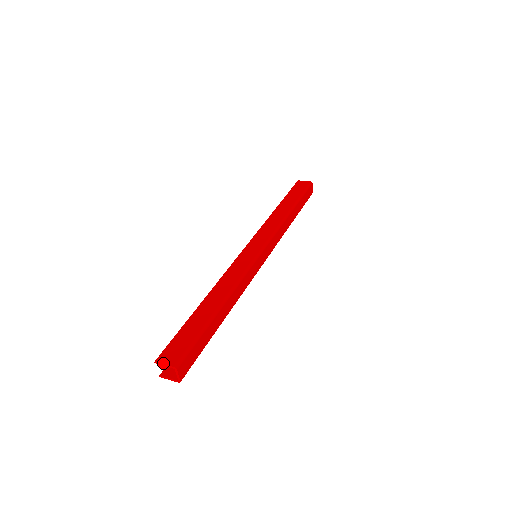
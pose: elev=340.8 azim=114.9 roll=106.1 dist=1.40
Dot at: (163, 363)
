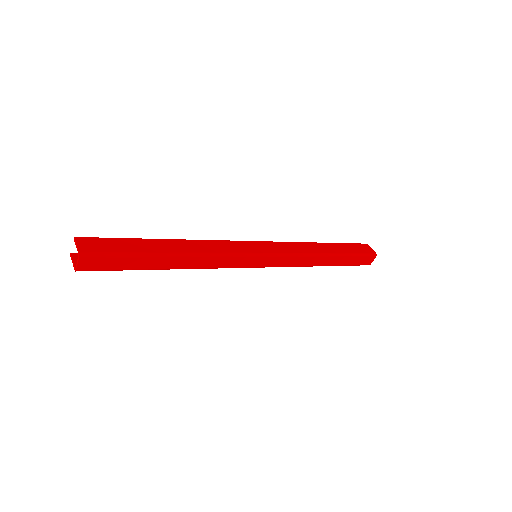
Dot at: (77, 243)
